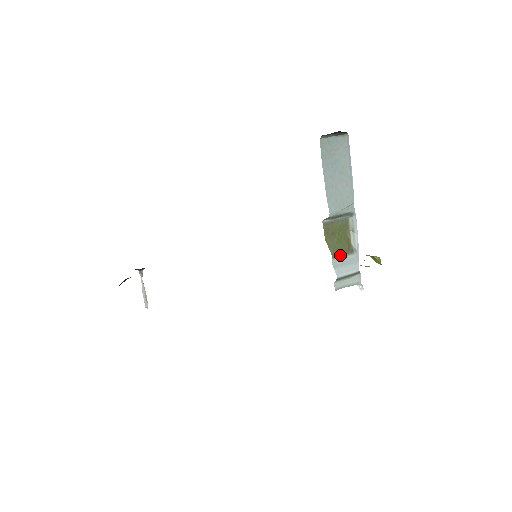
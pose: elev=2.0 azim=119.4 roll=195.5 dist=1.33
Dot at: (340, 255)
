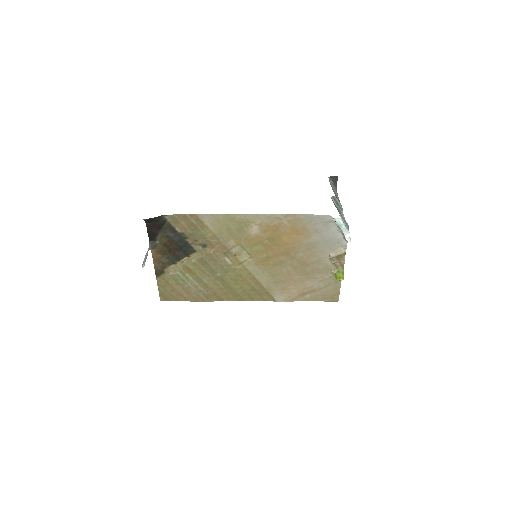
Dot at: (340, 212)
